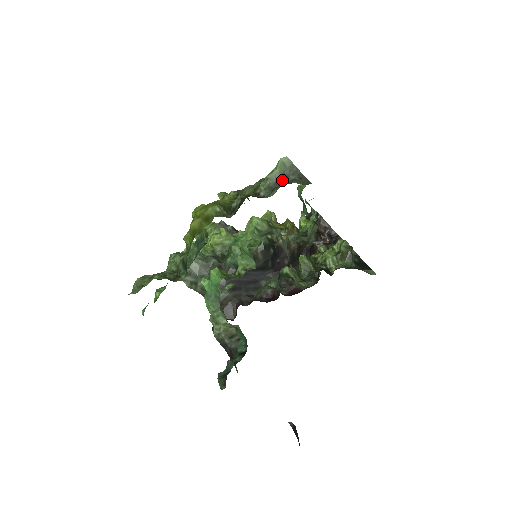
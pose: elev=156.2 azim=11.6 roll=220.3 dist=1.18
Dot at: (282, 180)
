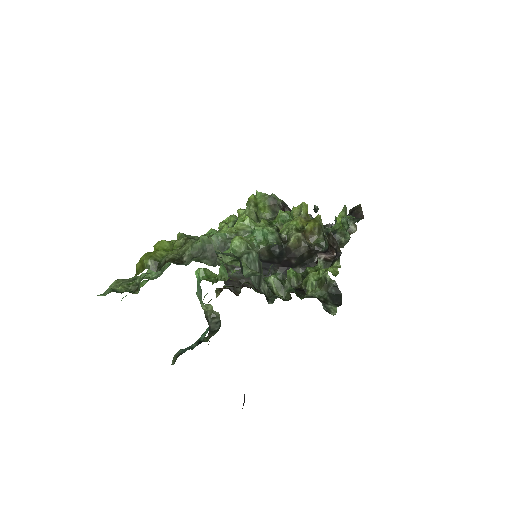
Dot at: (201, 252)
